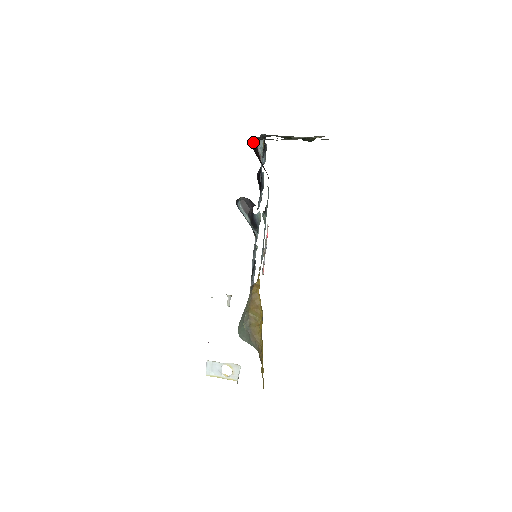
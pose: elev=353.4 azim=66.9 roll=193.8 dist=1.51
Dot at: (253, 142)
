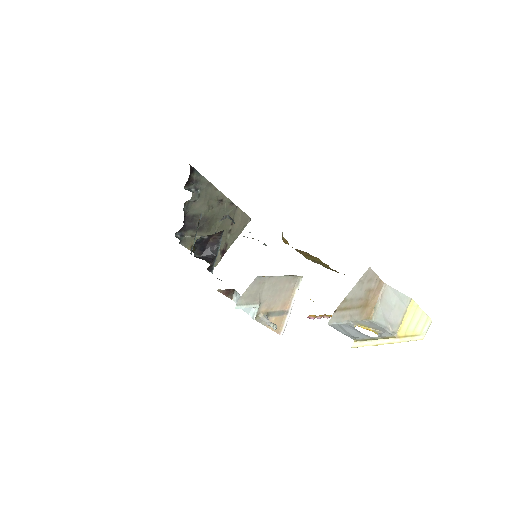
Dot at: (189, 176)
